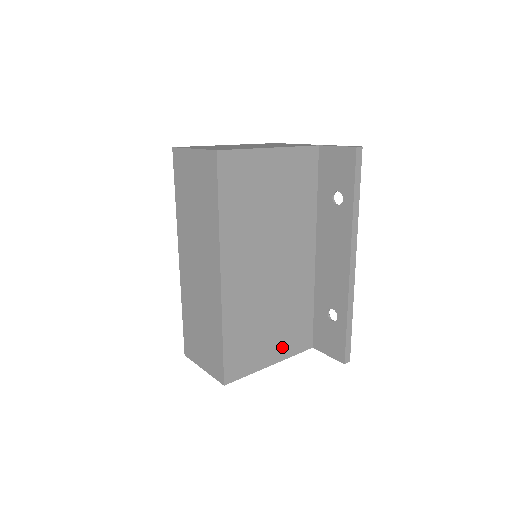
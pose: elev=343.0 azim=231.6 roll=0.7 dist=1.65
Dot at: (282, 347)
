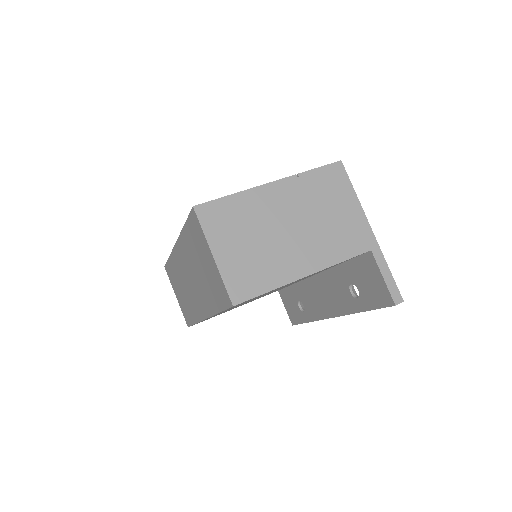
Dot at: occluded
